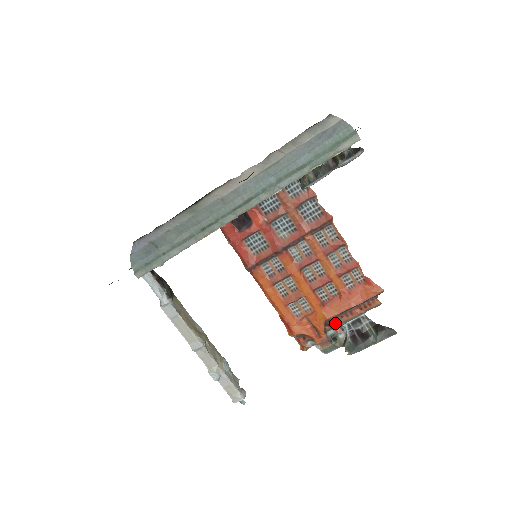
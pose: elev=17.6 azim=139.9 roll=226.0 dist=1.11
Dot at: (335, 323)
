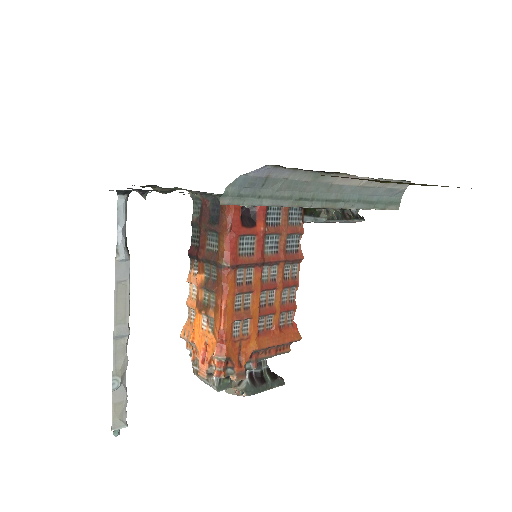
Dot at: (256, 357)
